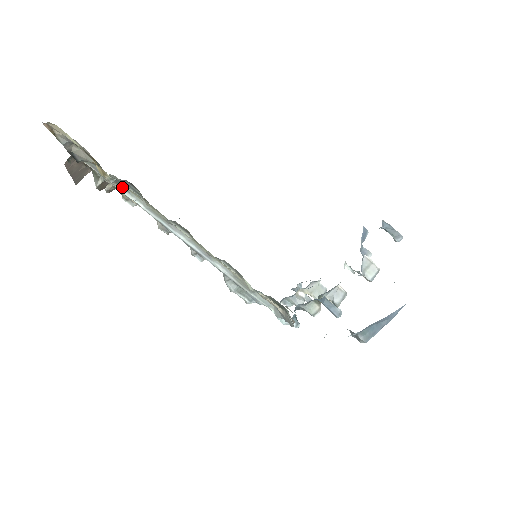
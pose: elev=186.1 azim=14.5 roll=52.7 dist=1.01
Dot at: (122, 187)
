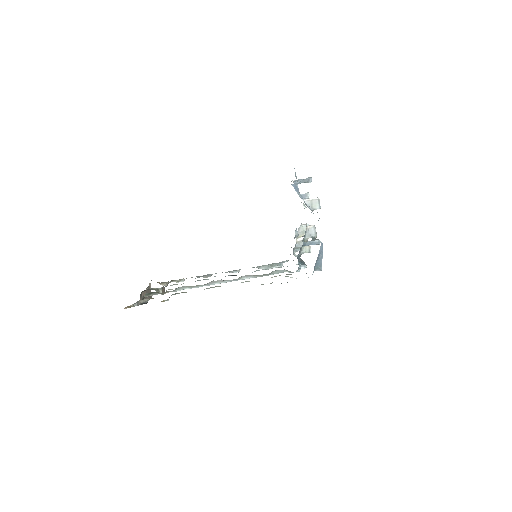
Dot at: (173, 291)
